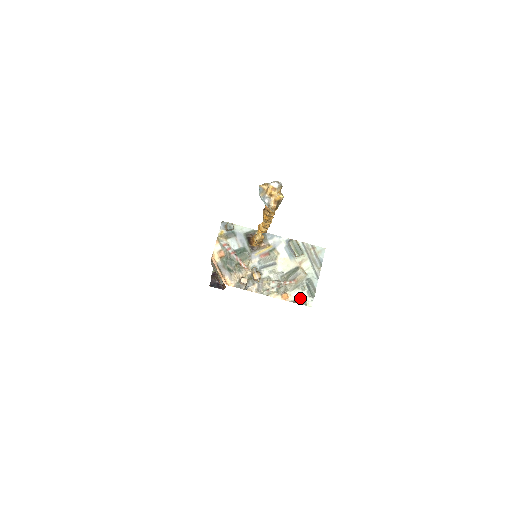
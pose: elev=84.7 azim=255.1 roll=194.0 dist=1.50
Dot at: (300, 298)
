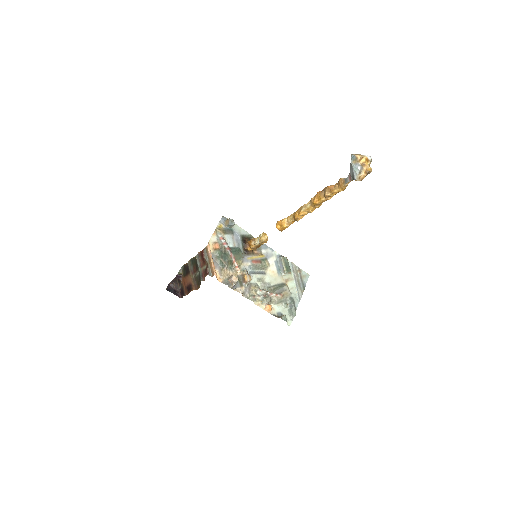
Dot at: (281, 314)
